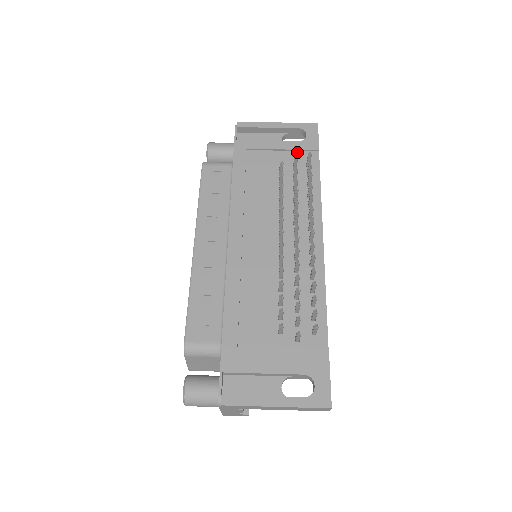
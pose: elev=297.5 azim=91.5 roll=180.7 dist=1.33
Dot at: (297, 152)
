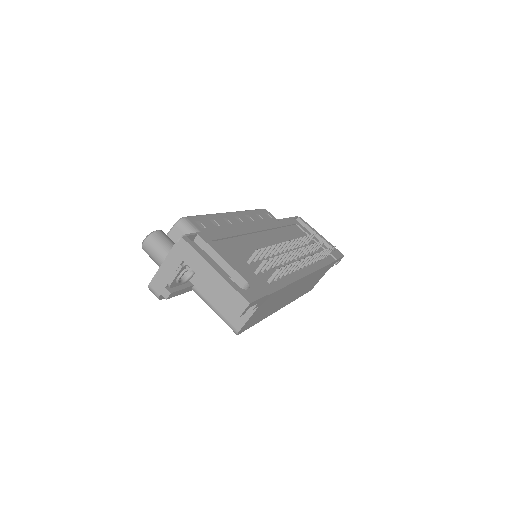
Dot at: (323, 249)
